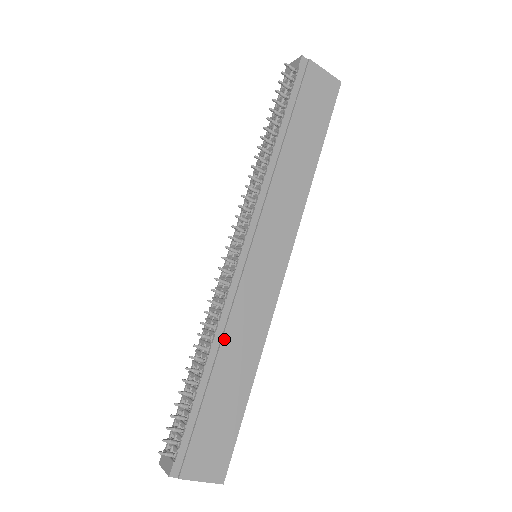
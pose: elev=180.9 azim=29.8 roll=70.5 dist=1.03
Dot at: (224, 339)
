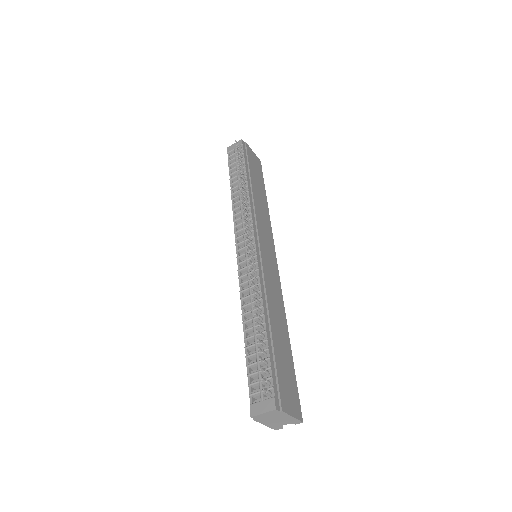
Dot at: (268, 303)
